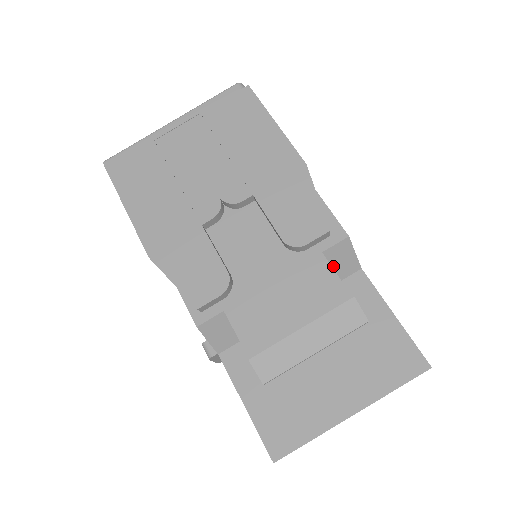
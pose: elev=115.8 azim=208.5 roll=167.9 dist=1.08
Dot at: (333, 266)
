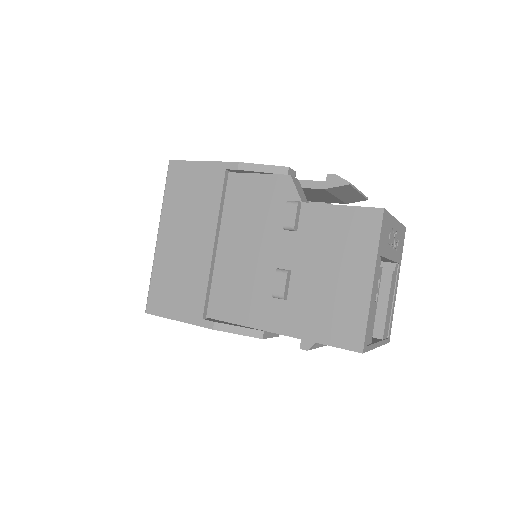
Dot at: occluded
